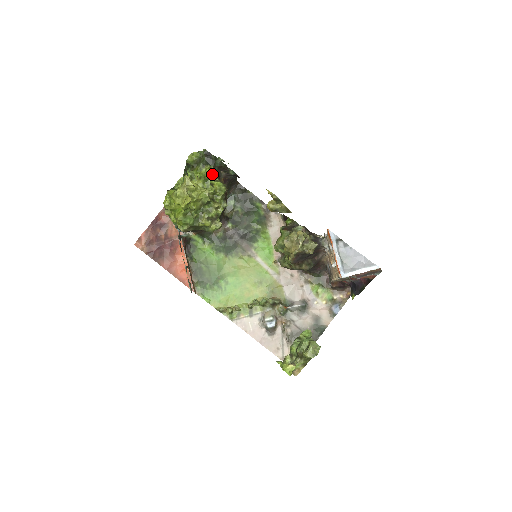
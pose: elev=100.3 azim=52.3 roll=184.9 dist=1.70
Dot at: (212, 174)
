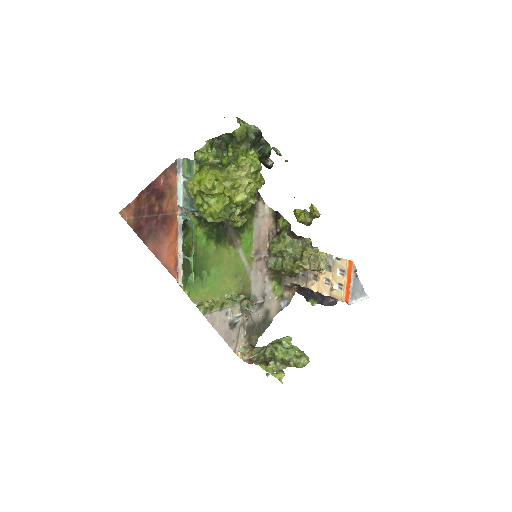
Dot at: occluded
